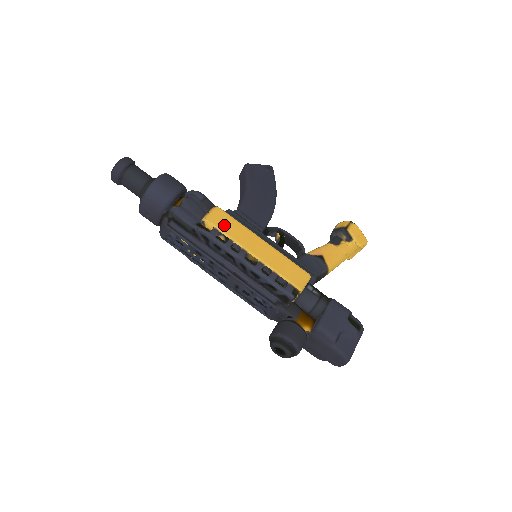
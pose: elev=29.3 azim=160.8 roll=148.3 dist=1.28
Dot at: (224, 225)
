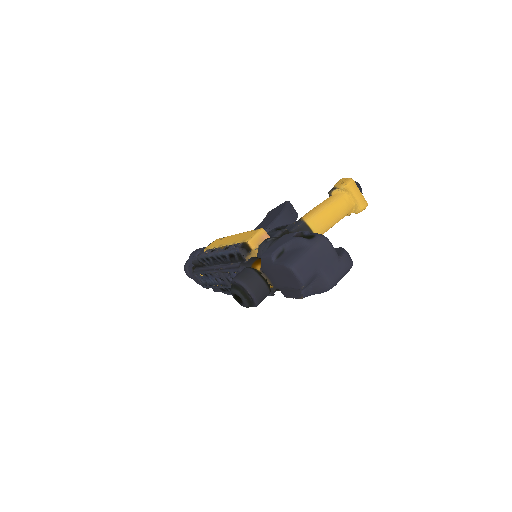
Dot at: (214, 244)
